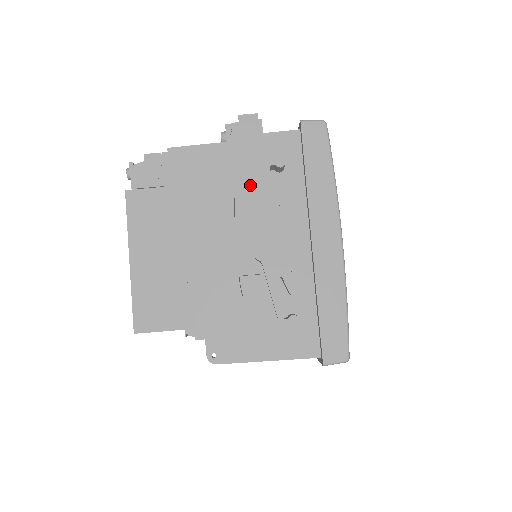
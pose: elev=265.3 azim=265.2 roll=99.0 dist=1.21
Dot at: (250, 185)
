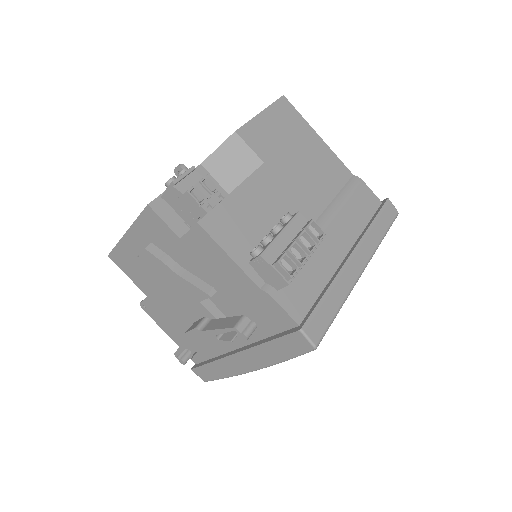
Dot at: (232, 299)
